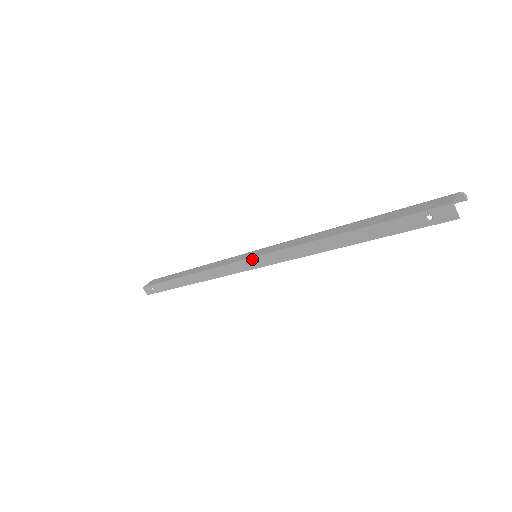
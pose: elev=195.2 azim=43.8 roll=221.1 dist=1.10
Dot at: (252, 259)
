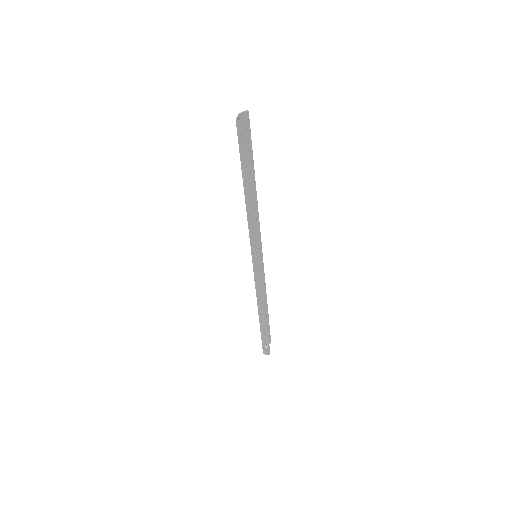
Dot at: (253, 258)
